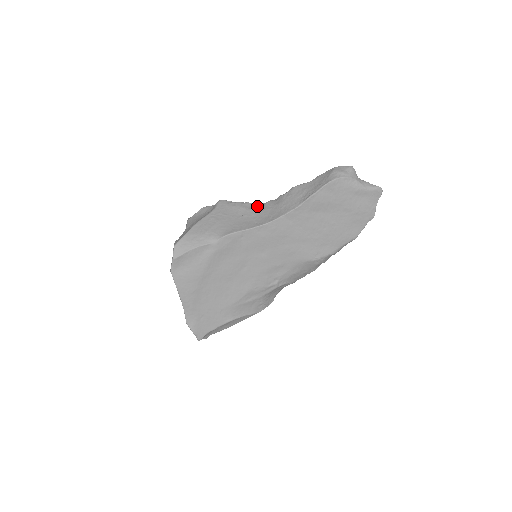
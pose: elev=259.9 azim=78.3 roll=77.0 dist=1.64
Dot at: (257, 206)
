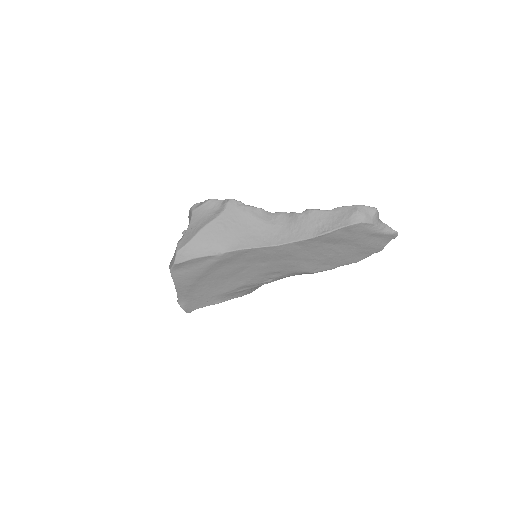
Dot at: (268, 215)
